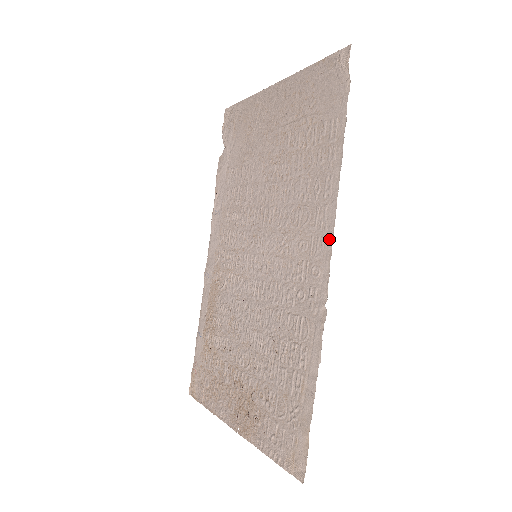
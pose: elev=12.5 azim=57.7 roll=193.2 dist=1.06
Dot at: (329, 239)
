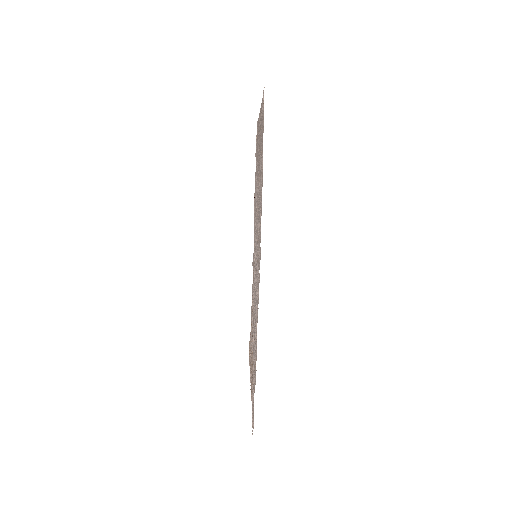
Dot at: (260, 253)
